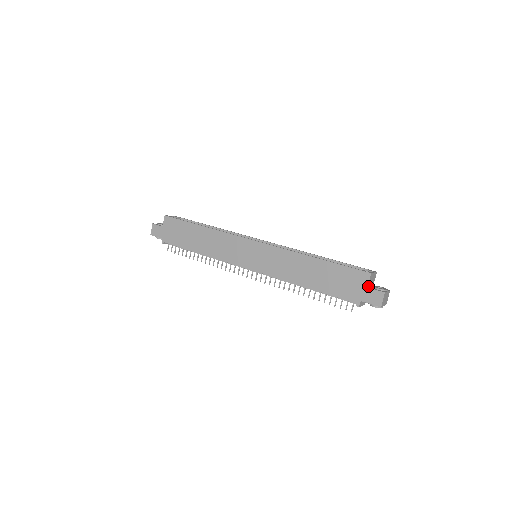
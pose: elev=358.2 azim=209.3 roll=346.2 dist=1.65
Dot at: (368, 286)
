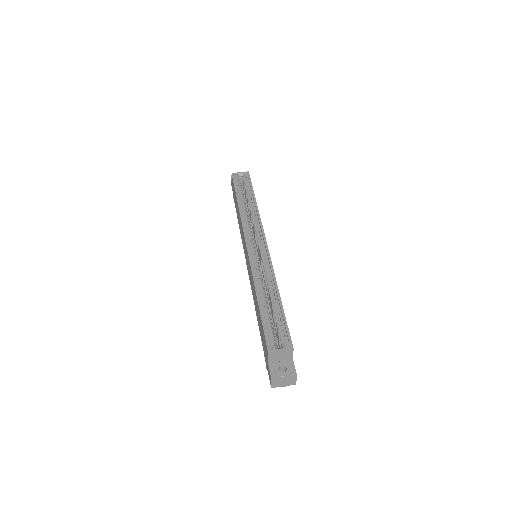
Dot at: (271, 360)
